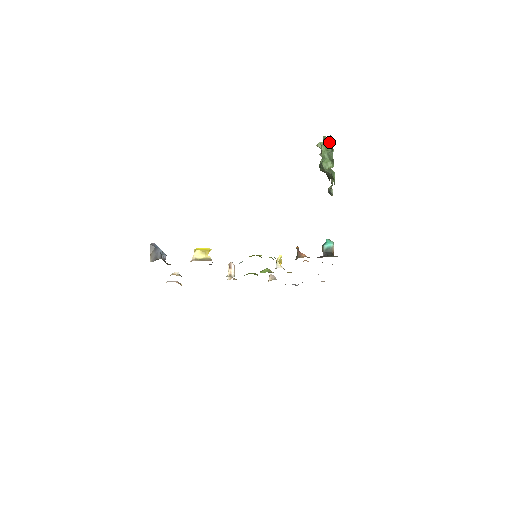
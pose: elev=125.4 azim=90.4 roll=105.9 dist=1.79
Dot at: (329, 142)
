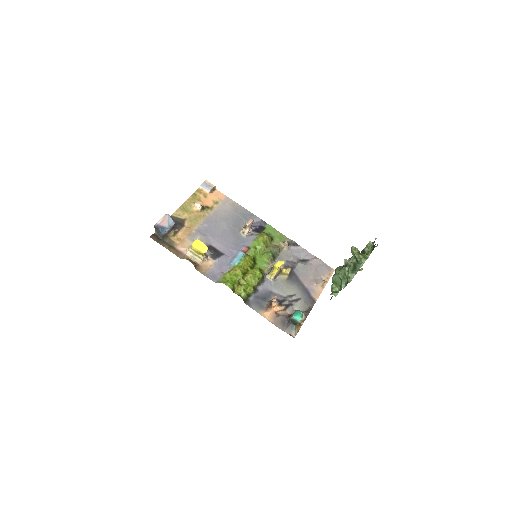
Dot at: (353, 272)
